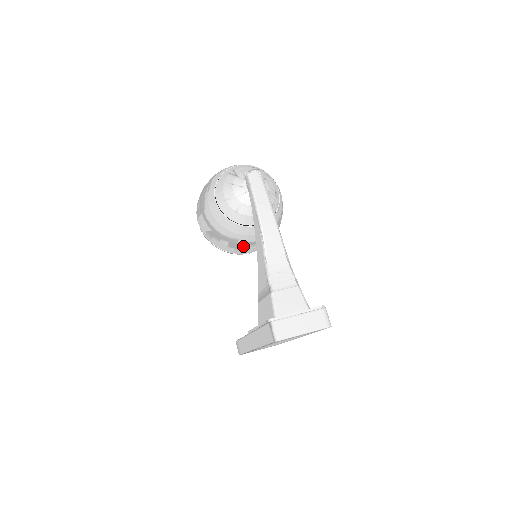
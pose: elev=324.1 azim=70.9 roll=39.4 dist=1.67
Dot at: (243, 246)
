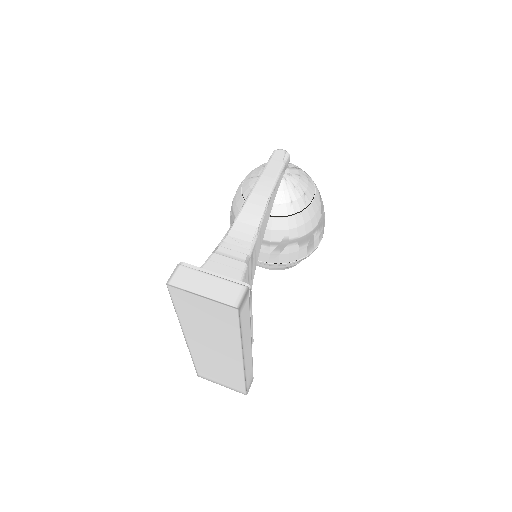
Dot at: occluded
